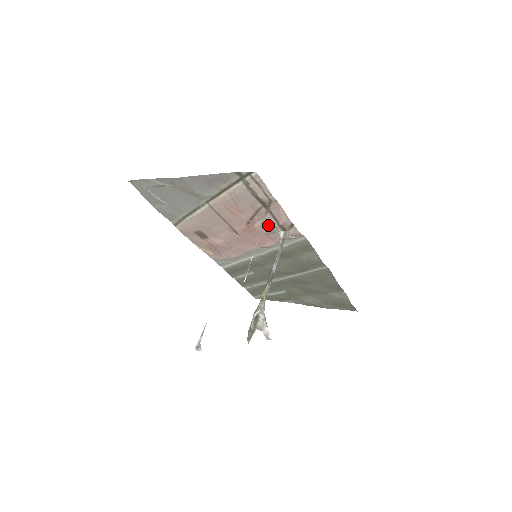
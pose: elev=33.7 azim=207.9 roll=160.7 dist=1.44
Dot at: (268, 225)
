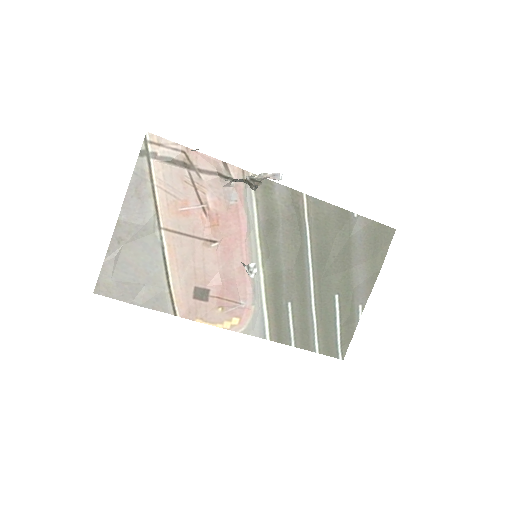
Dot at: (215, 191)
